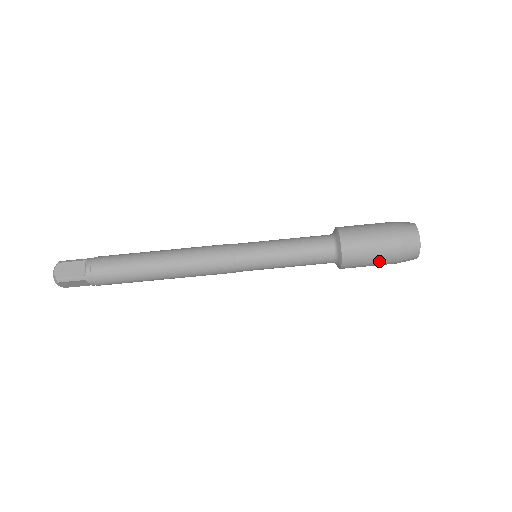
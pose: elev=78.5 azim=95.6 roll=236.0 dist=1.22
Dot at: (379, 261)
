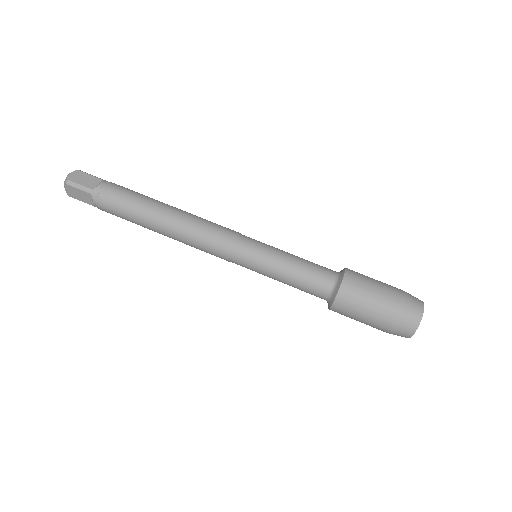
Dot at: (372, 317)
